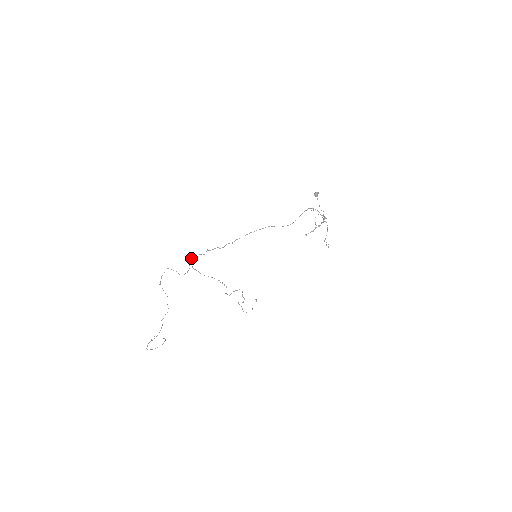
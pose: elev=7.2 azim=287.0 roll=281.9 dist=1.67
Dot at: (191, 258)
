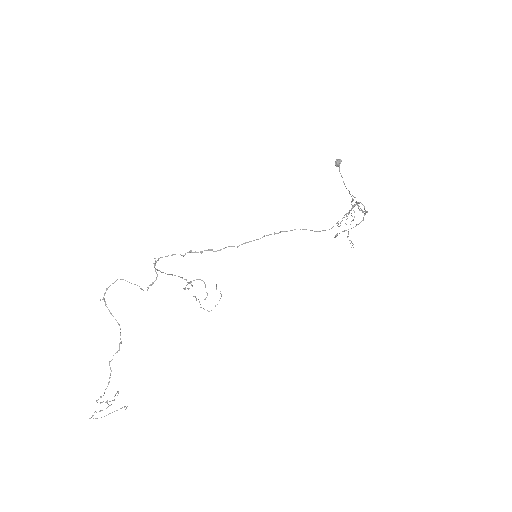
Dot at: occluded
